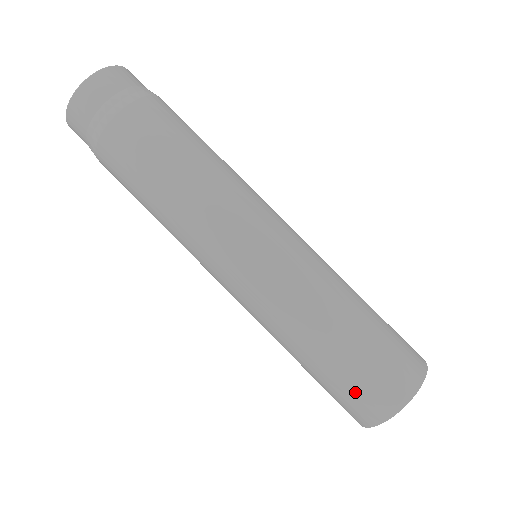
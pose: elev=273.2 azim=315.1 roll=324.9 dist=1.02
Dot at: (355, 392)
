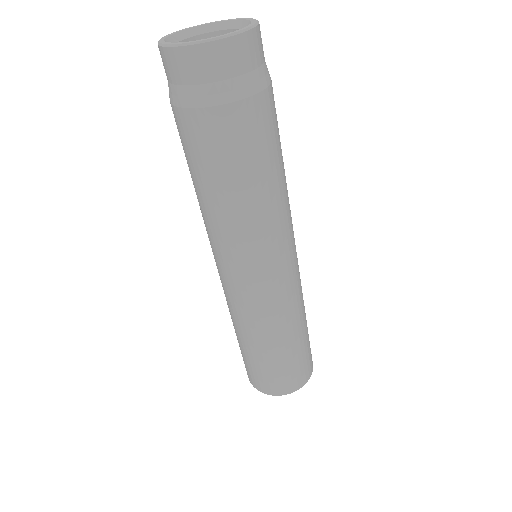
Dot at: (247, 366)
